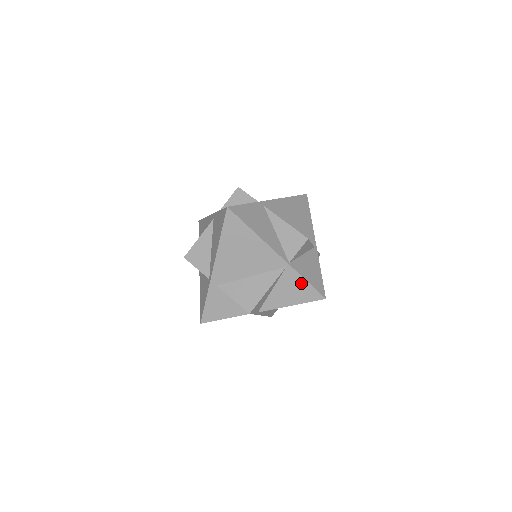
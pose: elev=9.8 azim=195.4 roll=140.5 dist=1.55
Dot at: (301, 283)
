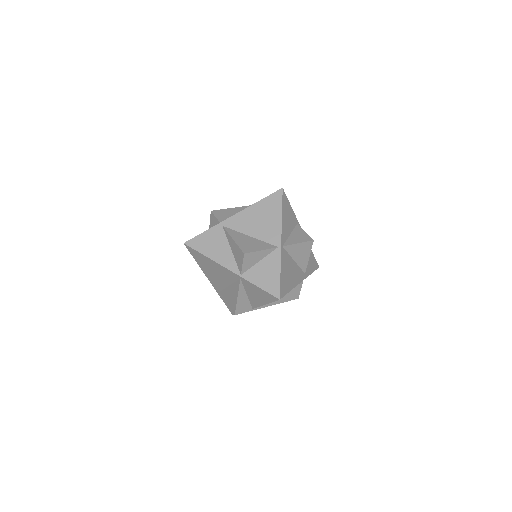
Dot at: (257, 289)
